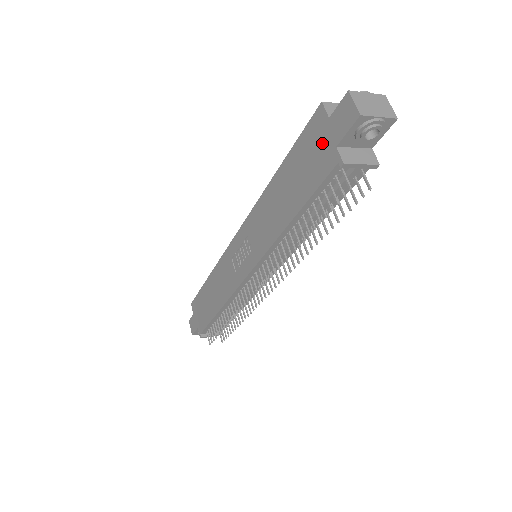
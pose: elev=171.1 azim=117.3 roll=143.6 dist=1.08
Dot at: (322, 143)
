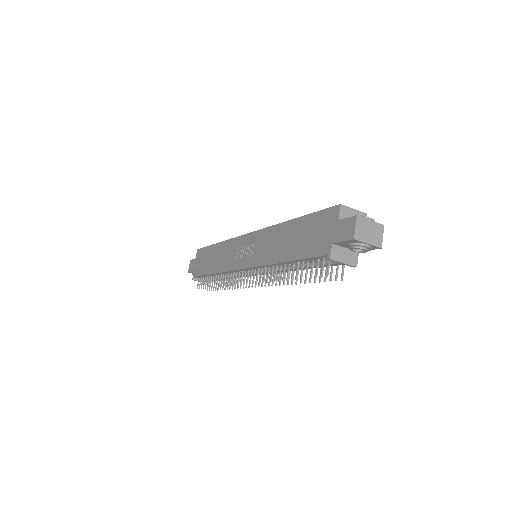
Dot at: (326, 232)
